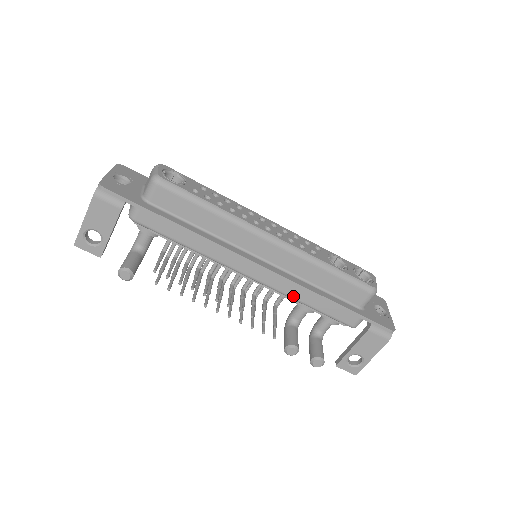
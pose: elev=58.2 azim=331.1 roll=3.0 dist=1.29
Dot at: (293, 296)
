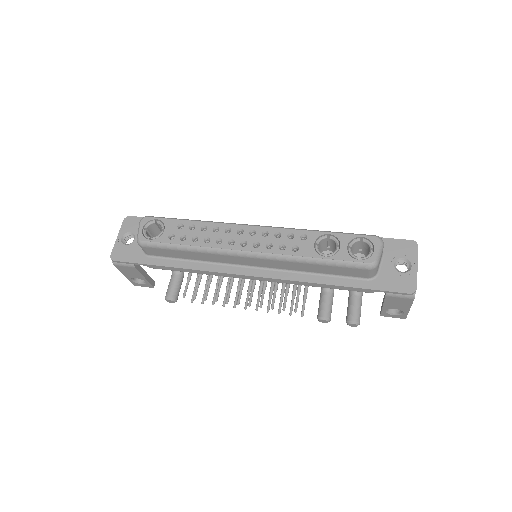
Dot at: (299, 284)
